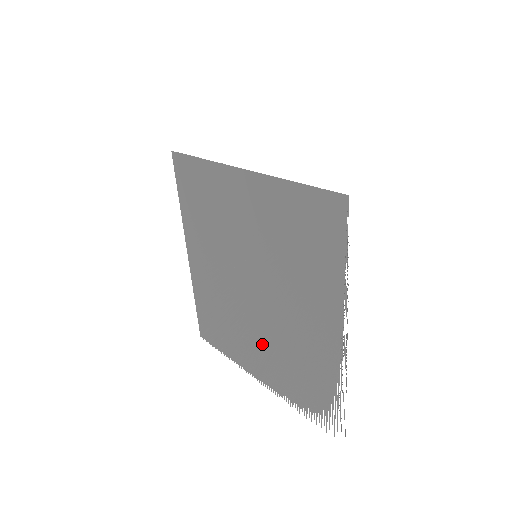
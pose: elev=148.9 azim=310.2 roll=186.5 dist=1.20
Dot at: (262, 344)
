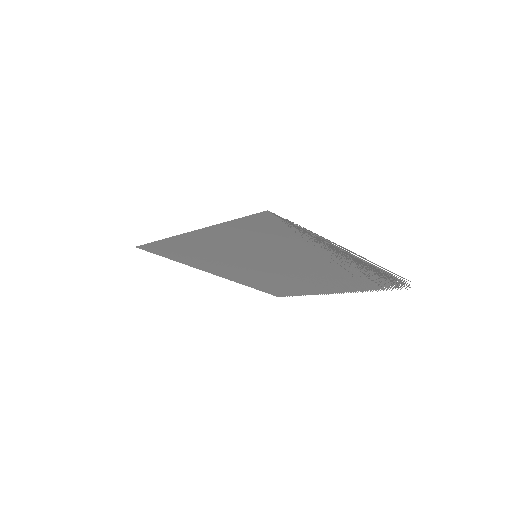
Dot at: (317, 282)
